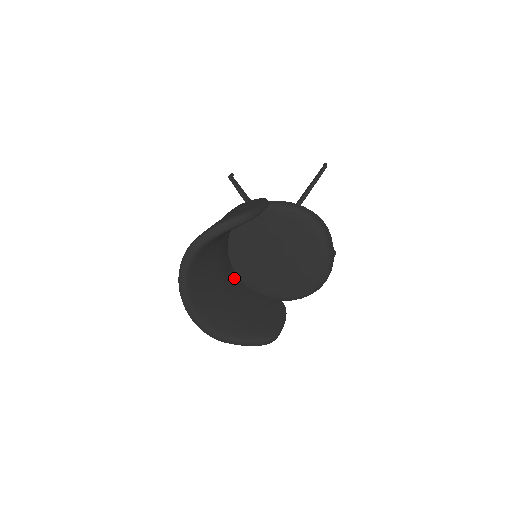
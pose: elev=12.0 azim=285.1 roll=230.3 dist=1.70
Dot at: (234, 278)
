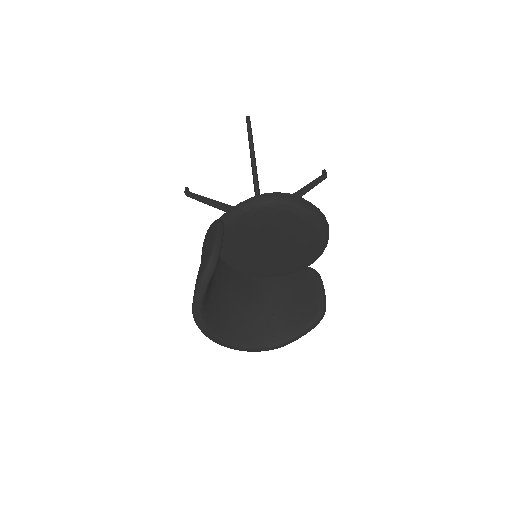
Dot at: (256, 283)
